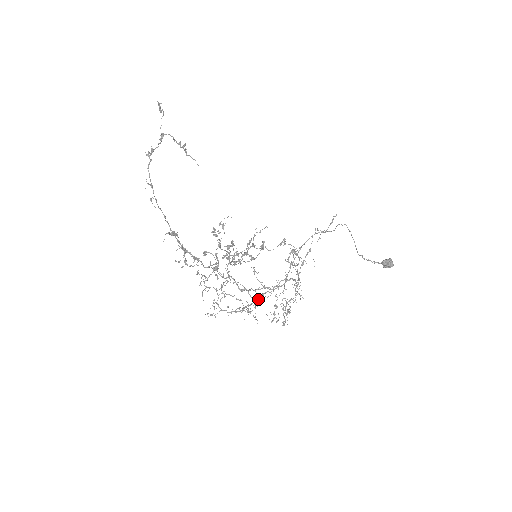
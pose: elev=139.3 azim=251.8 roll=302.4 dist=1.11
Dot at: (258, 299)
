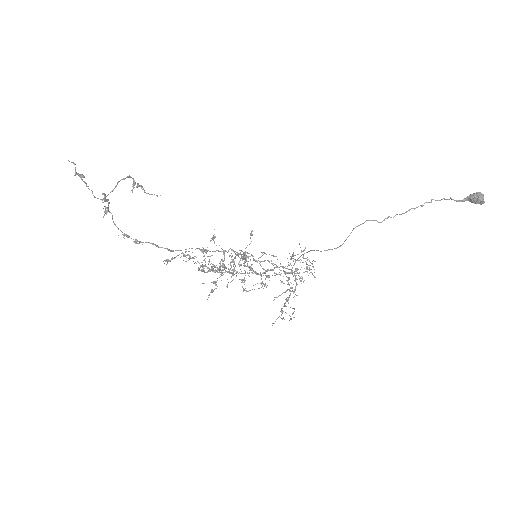
Dot at: (272, 270)
